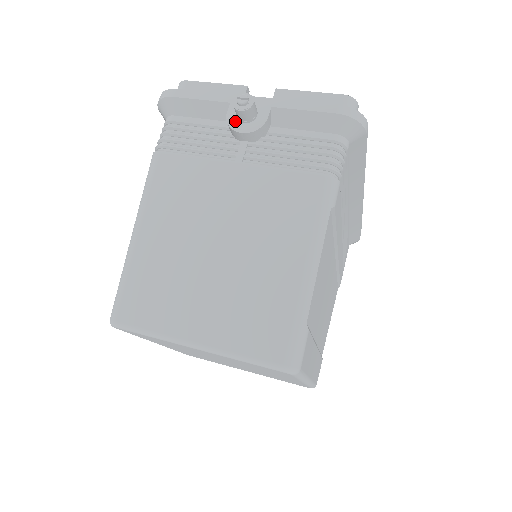
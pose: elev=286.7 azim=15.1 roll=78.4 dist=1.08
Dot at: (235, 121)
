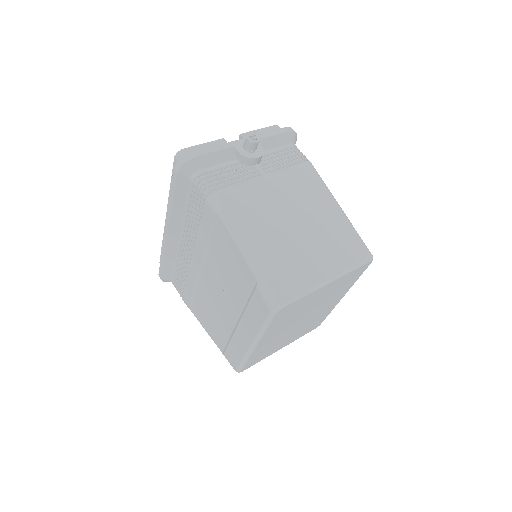
Dot at: (248, 154)
